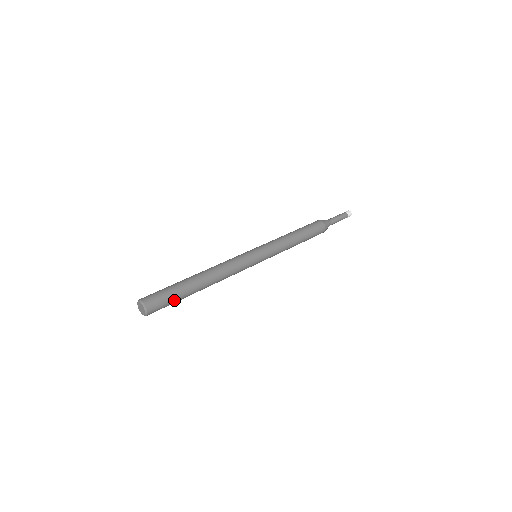
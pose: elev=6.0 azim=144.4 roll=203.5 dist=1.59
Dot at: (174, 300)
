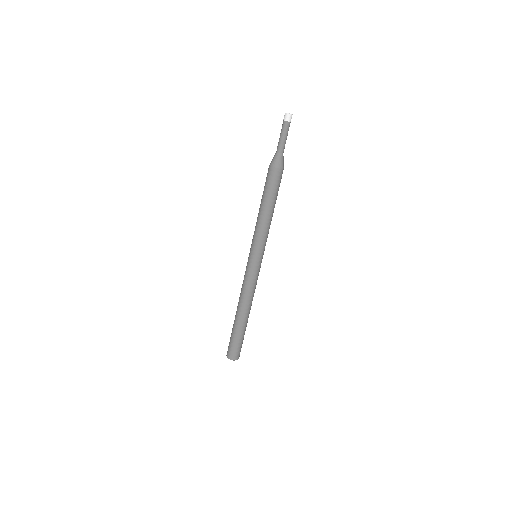
Dot at: (243, 338)
